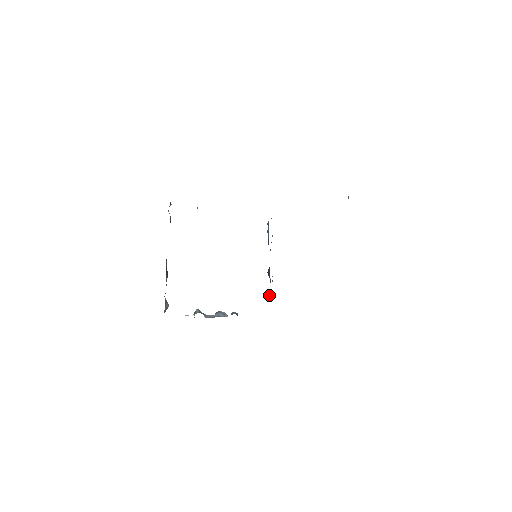
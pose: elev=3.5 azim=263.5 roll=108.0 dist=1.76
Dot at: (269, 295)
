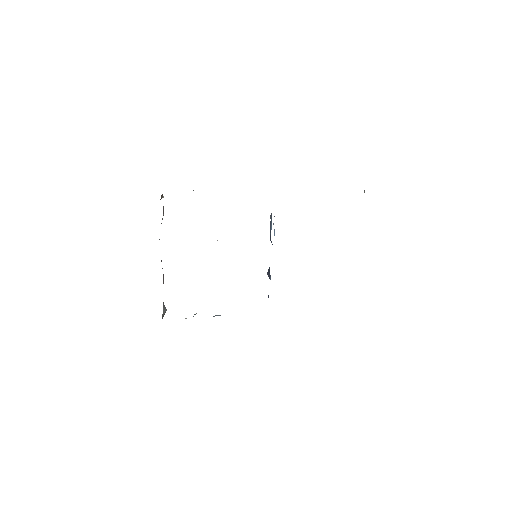
Dot at: (268, 297)
